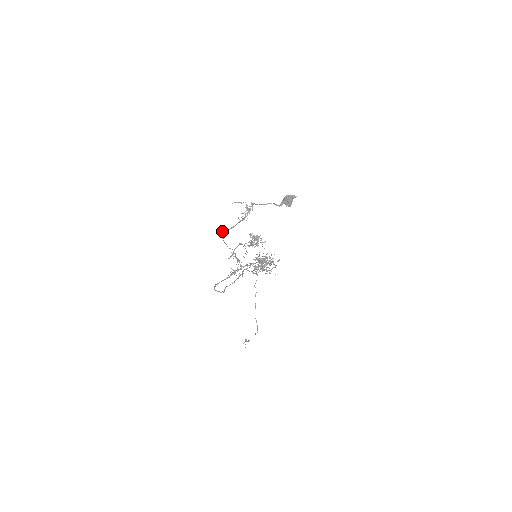
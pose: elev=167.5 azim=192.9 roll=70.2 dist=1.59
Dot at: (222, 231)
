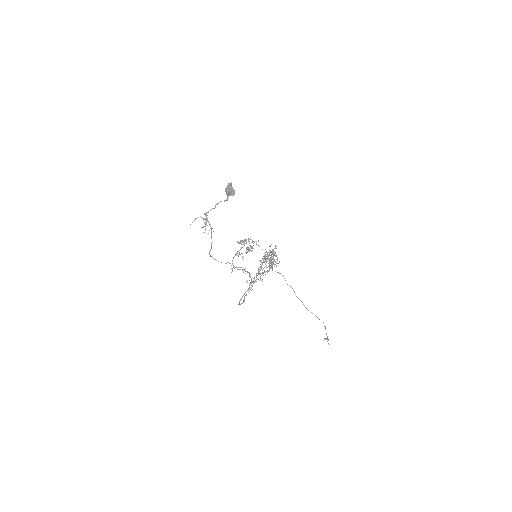
Dot at: (209, 254)
